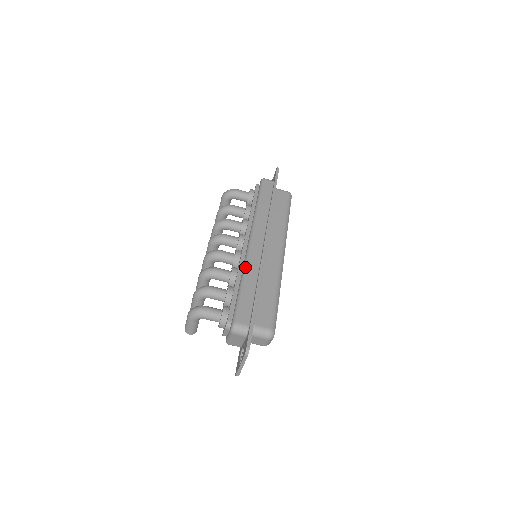
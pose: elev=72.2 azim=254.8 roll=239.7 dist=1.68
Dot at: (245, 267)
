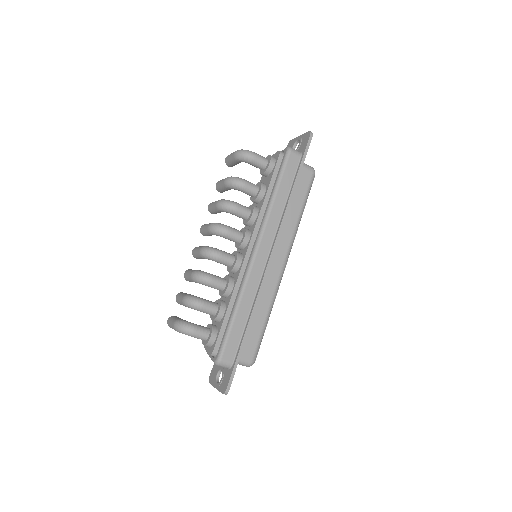
Dot at: (243, 290)
